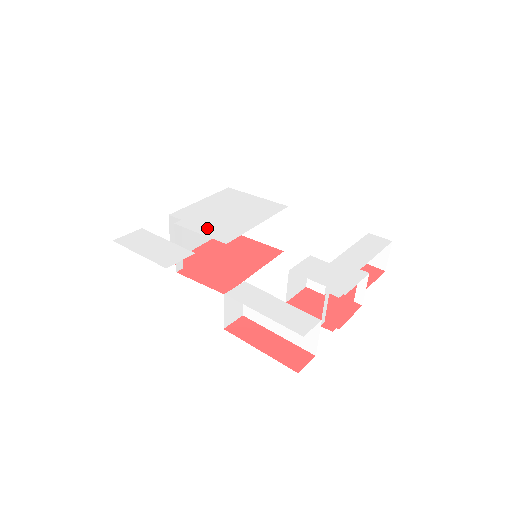
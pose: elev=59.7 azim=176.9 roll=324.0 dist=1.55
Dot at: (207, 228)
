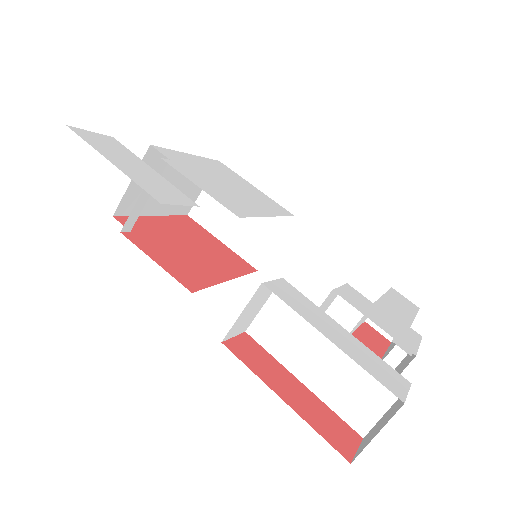
Dot at: (207, 186)
